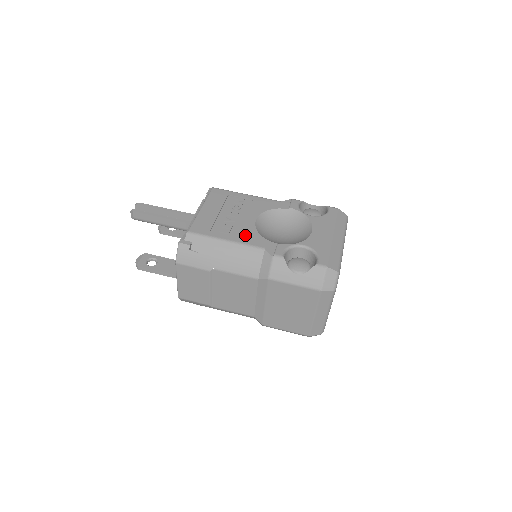
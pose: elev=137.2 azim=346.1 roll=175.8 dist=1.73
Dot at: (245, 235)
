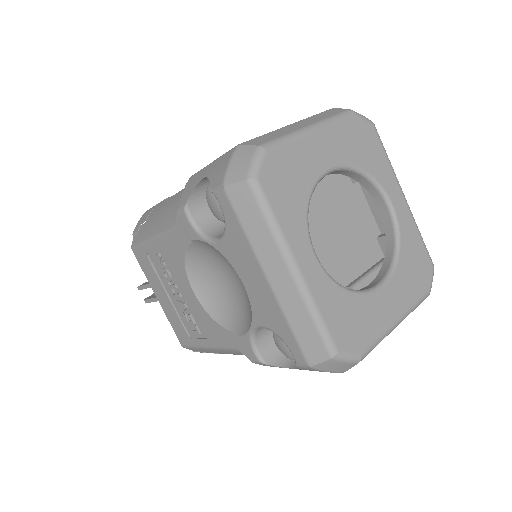
Dot at: (209, 331)
